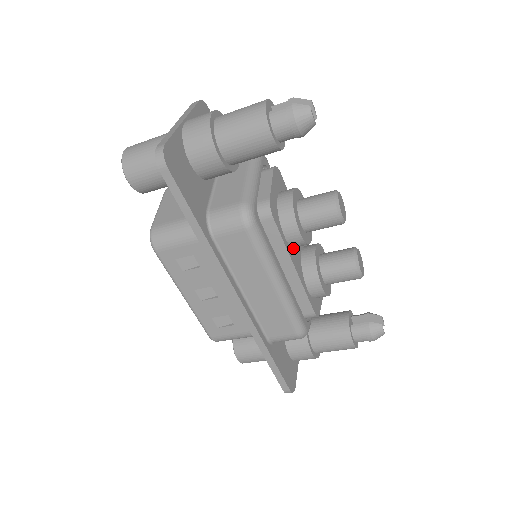
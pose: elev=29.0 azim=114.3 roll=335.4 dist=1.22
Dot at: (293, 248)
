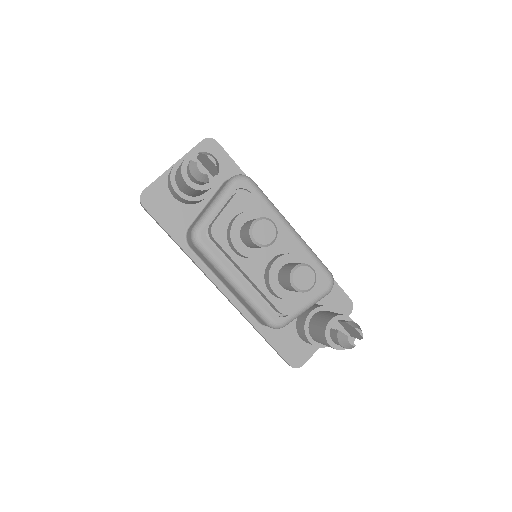
Dot at: (251, 258)
